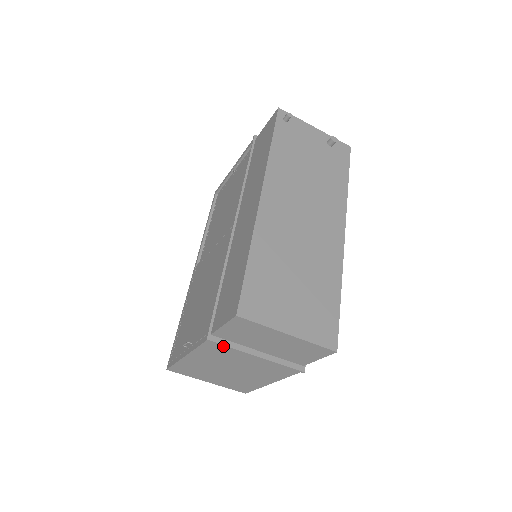
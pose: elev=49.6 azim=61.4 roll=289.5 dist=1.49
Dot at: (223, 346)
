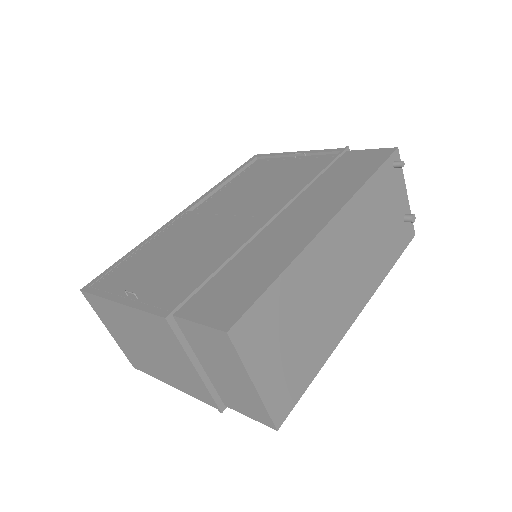
Dot at: (173, 334)
